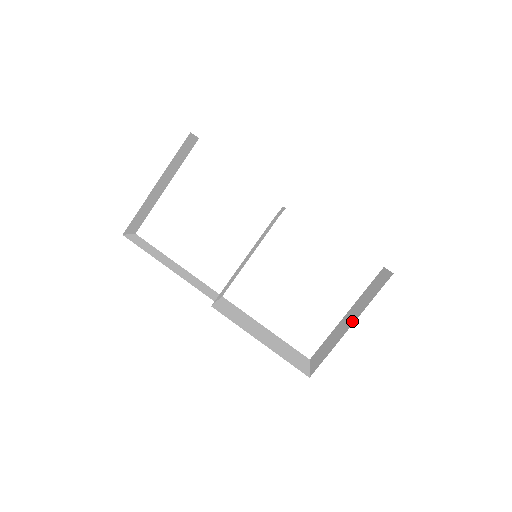
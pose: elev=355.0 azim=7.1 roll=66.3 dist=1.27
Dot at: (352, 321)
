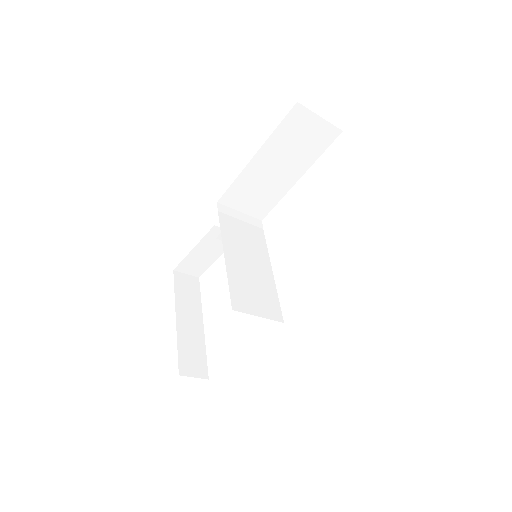
Dot at: occluded
